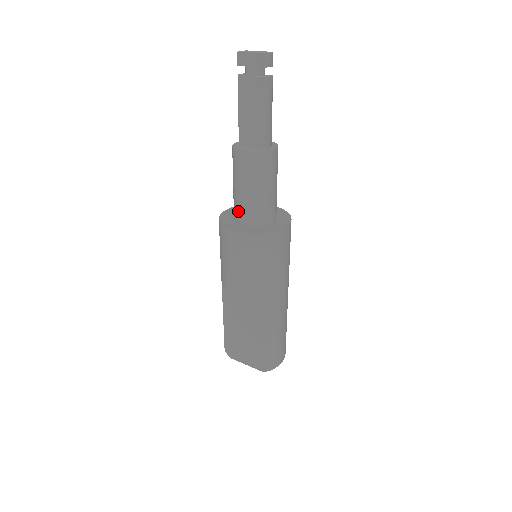
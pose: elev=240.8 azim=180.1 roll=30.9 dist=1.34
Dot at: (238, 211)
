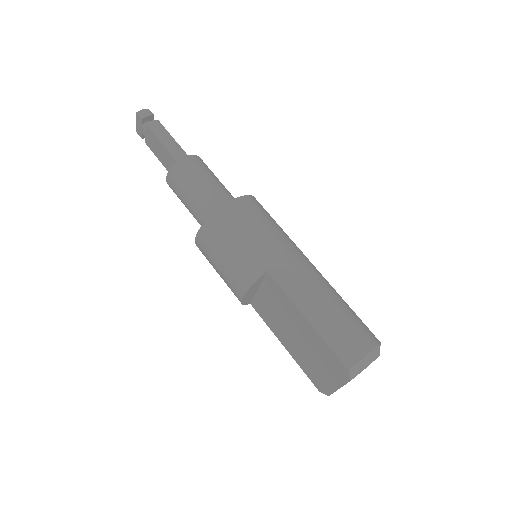
Dot at: occluded
